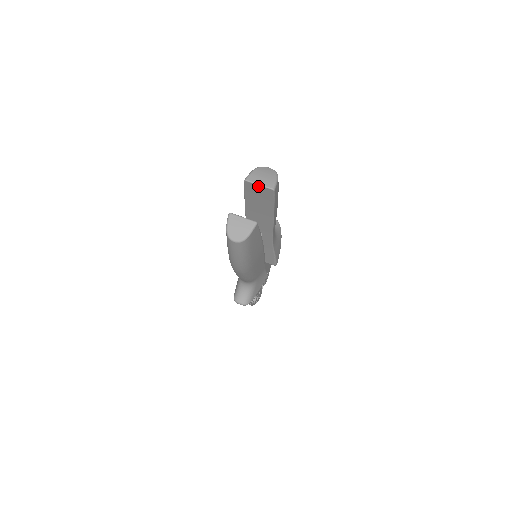
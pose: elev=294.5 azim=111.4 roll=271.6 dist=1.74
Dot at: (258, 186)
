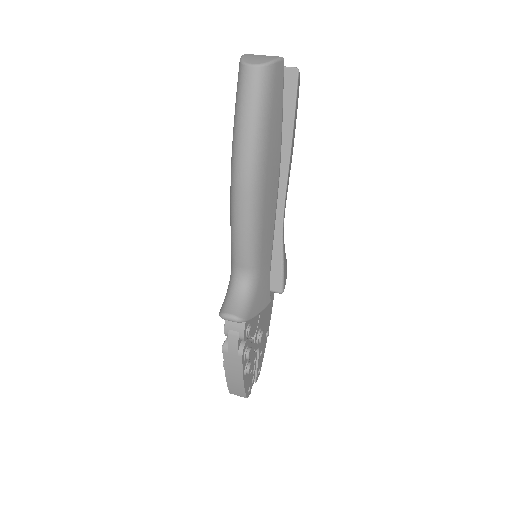
Dot at: occluded
